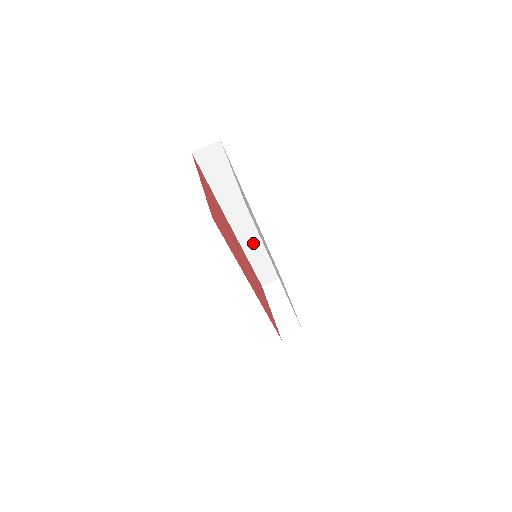
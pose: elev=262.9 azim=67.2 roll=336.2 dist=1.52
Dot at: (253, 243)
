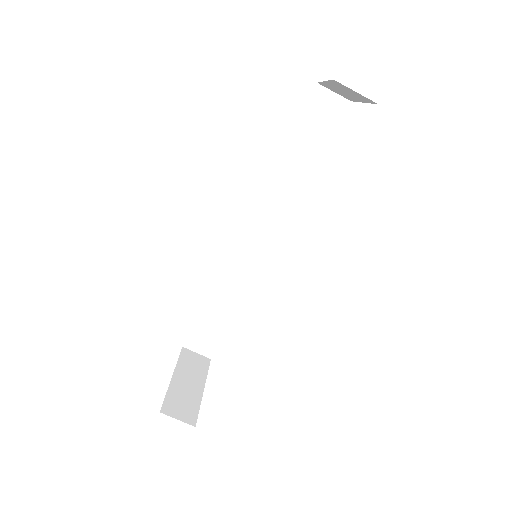
Dot at: (241, 269)
